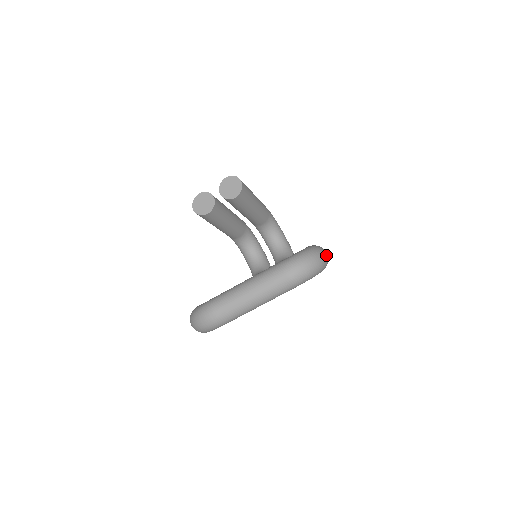
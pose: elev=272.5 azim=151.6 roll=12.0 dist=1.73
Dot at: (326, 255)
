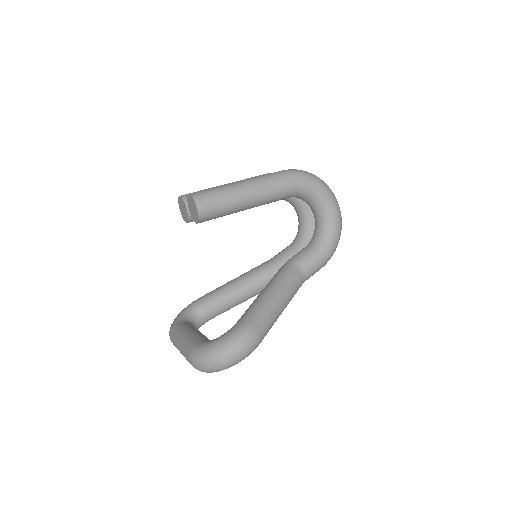
Dot at: (237, 354)
